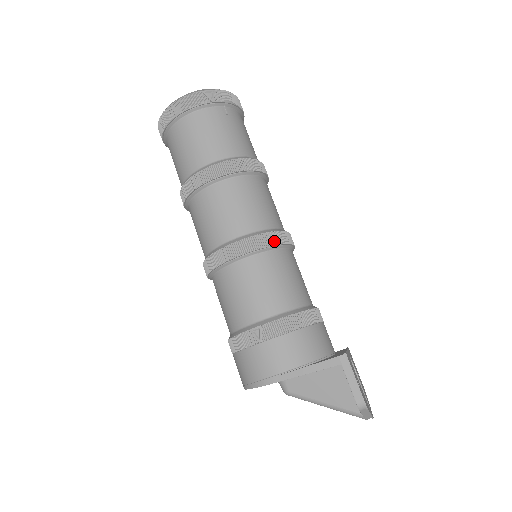
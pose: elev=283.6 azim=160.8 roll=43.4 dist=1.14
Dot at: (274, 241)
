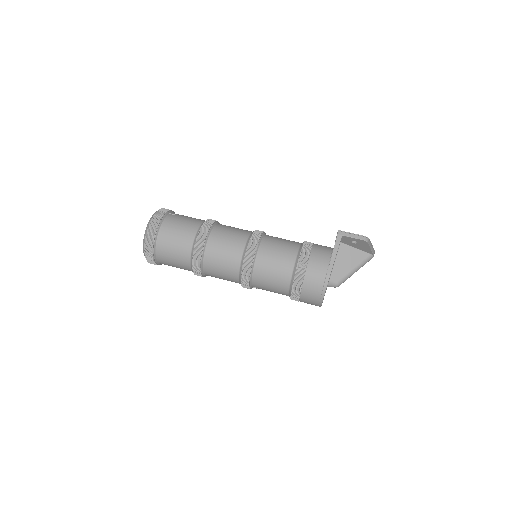
Dot at: (260, 233)
